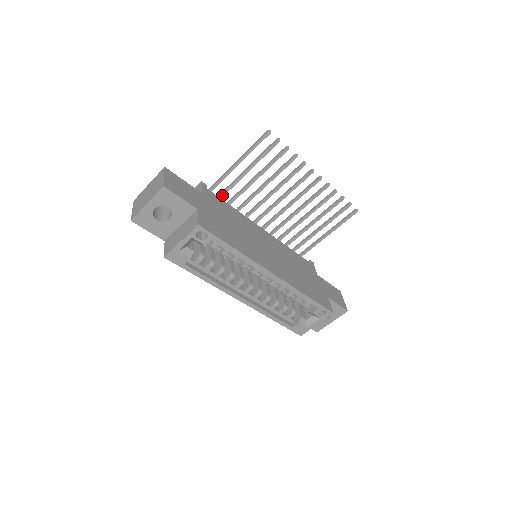
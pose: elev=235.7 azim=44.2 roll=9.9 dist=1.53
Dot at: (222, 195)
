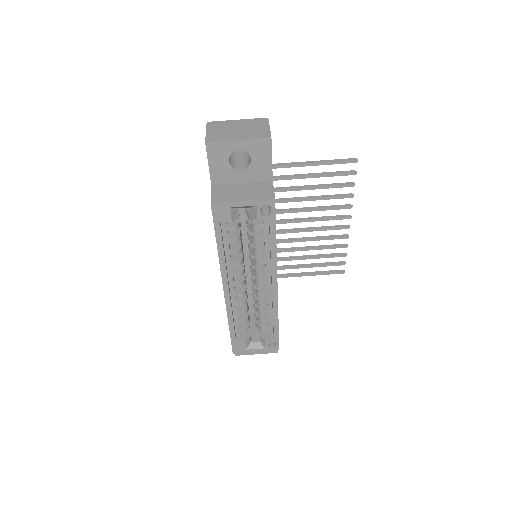
Dot at: occluded
